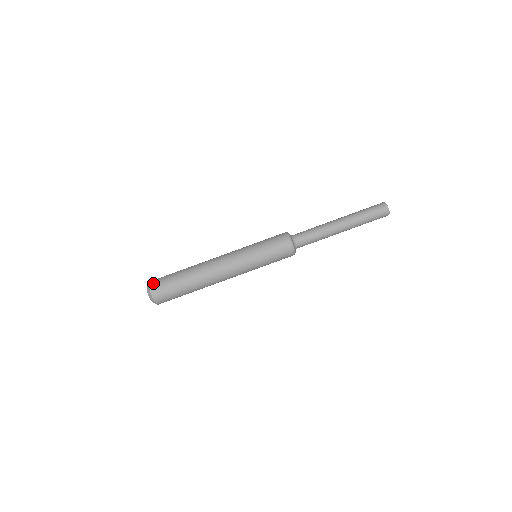
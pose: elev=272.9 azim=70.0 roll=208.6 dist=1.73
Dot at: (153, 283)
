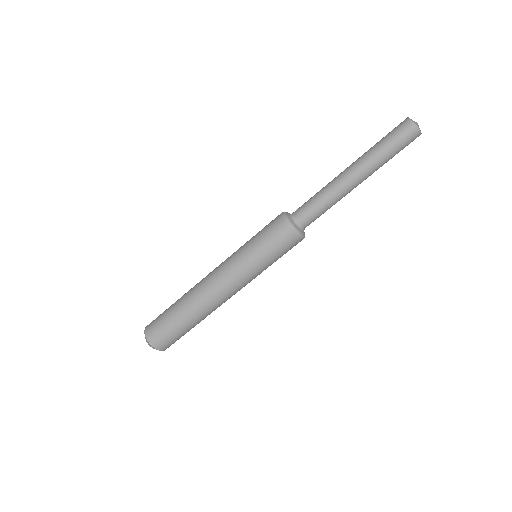
Dot at: (148, 327)
